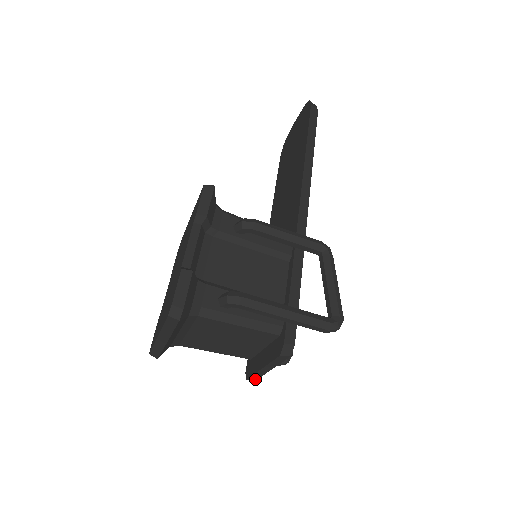
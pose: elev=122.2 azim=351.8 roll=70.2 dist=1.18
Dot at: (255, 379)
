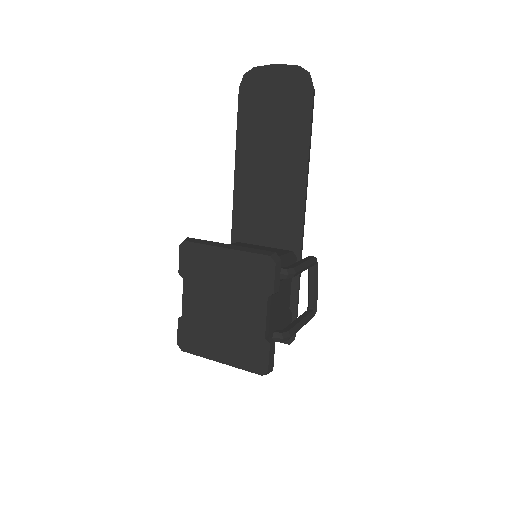
Dot at: occluded
